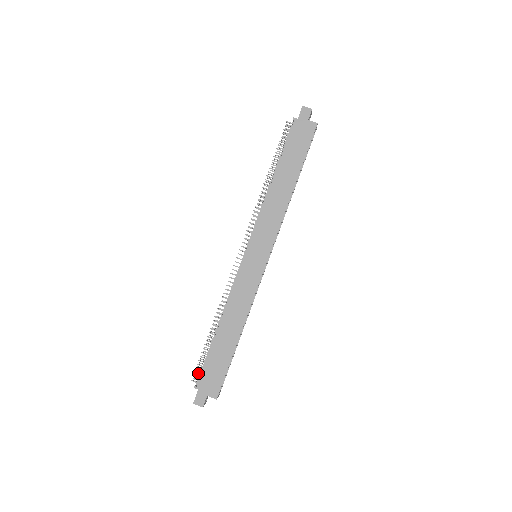
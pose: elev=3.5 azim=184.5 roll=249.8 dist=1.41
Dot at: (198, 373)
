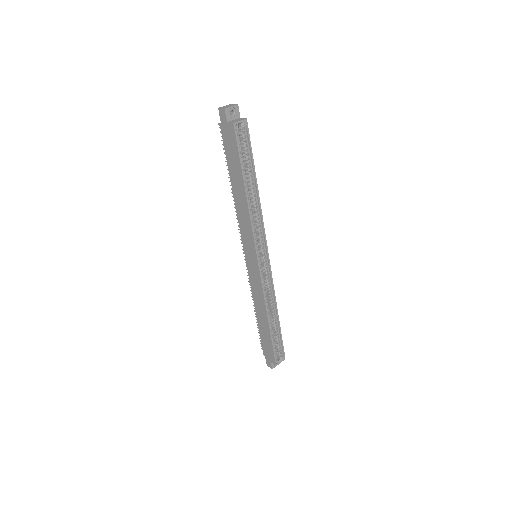
Dot at: occluded
